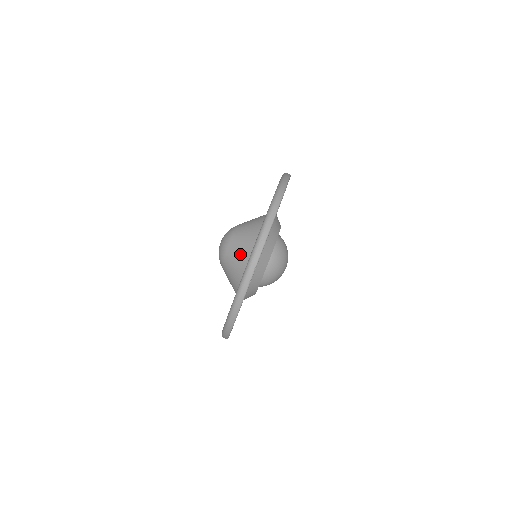
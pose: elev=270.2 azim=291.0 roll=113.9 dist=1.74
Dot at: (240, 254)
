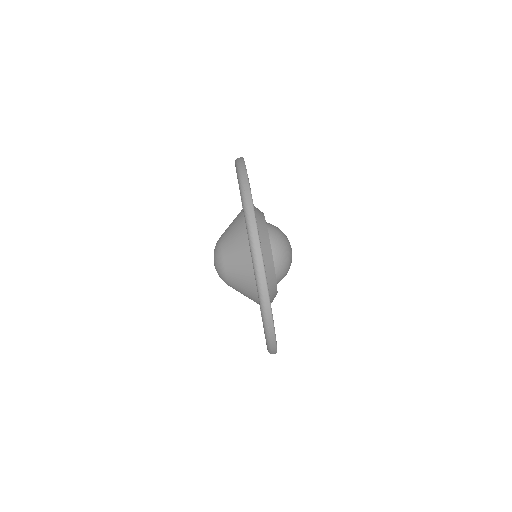
Dot at: (245, 293)
